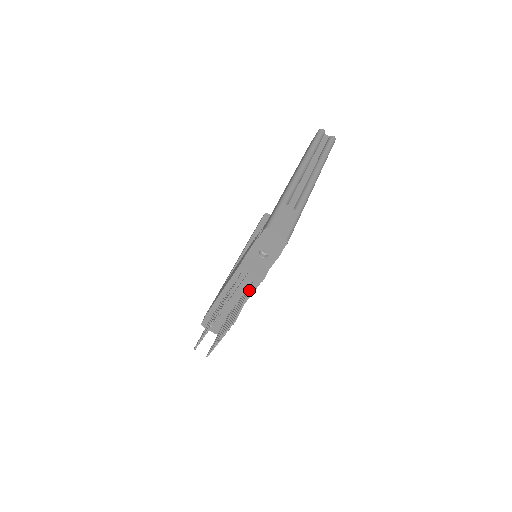
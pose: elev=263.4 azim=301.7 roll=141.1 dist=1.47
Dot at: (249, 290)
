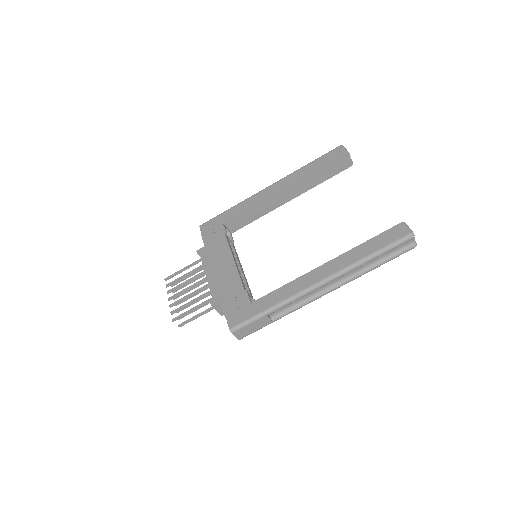
Dot at: (208, 311)
